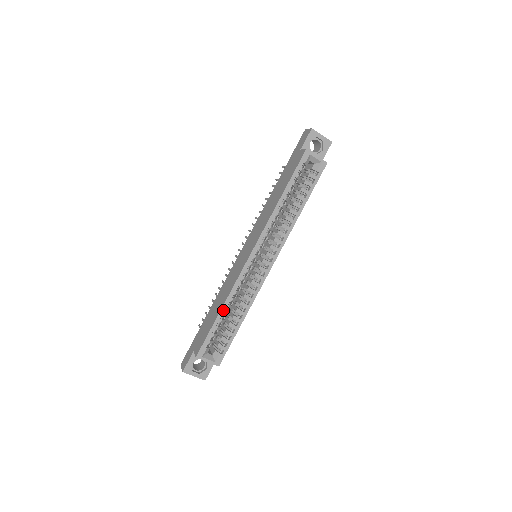
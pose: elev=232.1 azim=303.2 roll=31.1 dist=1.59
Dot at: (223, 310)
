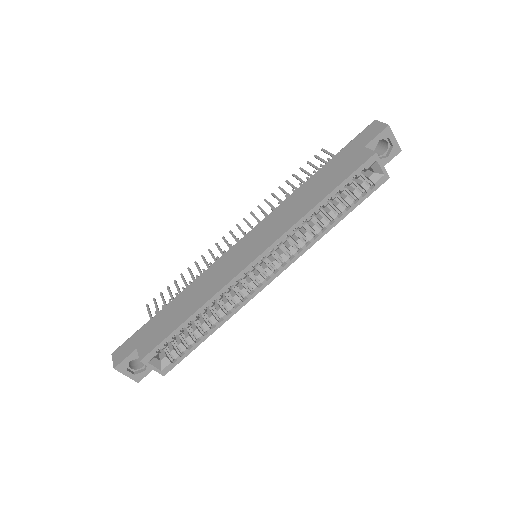
Dot at: (195, 315)
